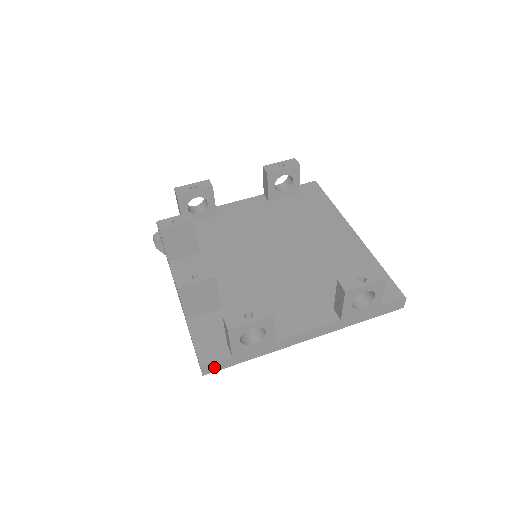
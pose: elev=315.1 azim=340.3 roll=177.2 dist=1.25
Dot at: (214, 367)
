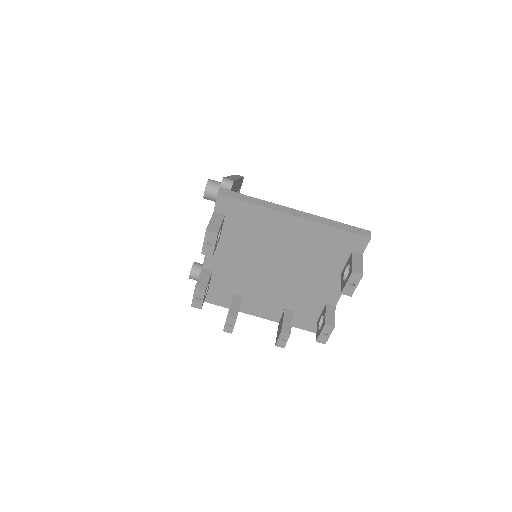
Dot at: occluded
